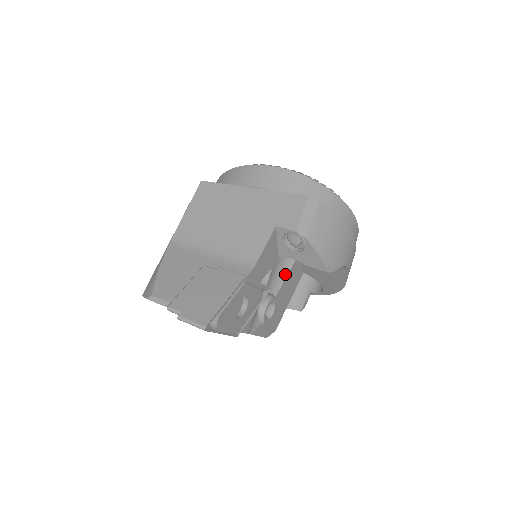
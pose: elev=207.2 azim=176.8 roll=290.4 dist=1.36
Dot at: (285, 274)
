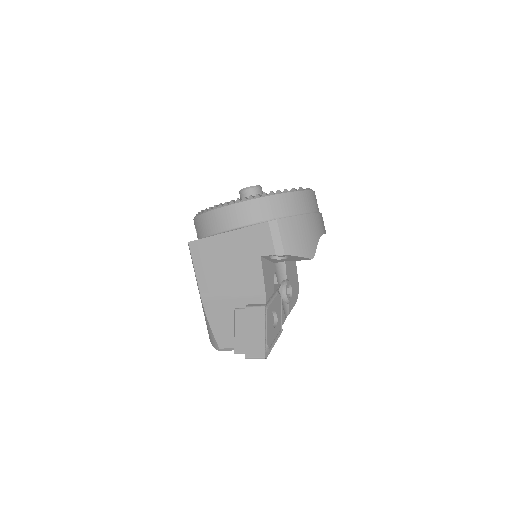
Dot at: occluded
